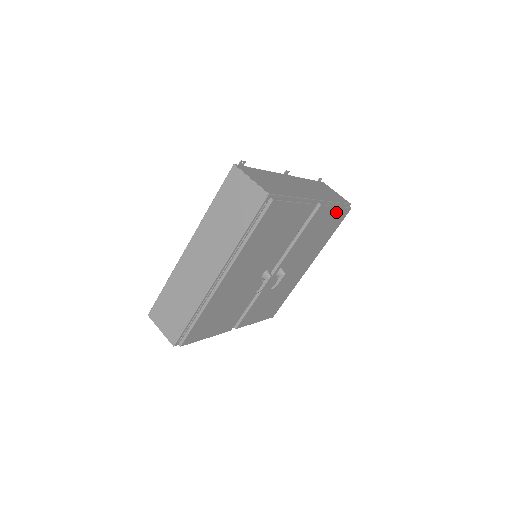
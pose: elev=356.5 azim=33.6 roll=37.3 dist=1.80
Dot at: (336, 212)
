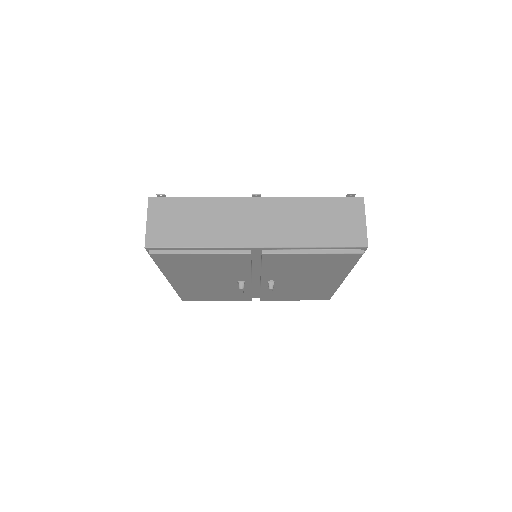
Dot at: (321, 256)
